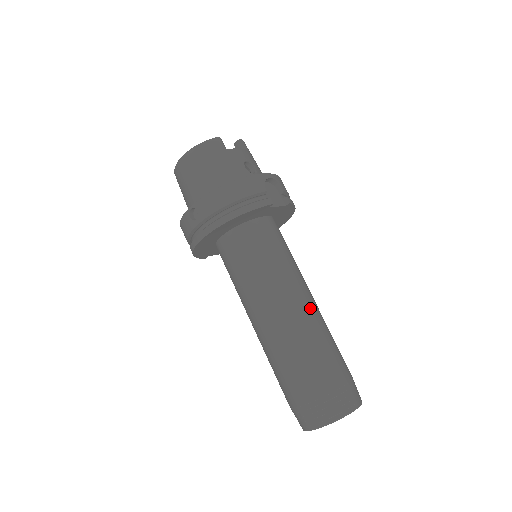
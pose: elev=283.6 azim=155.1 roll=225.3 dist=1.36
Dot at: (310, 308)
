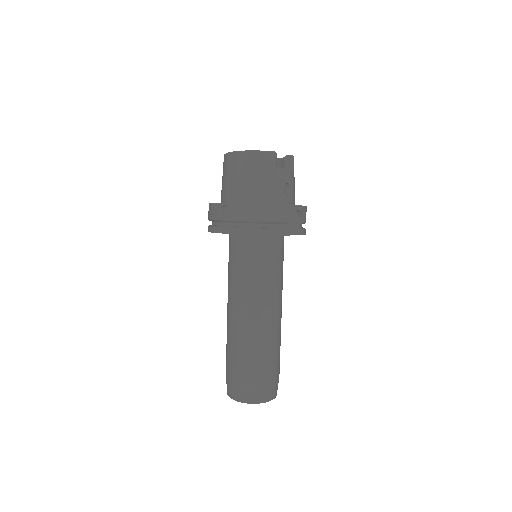
Dot at: (275, 320)
